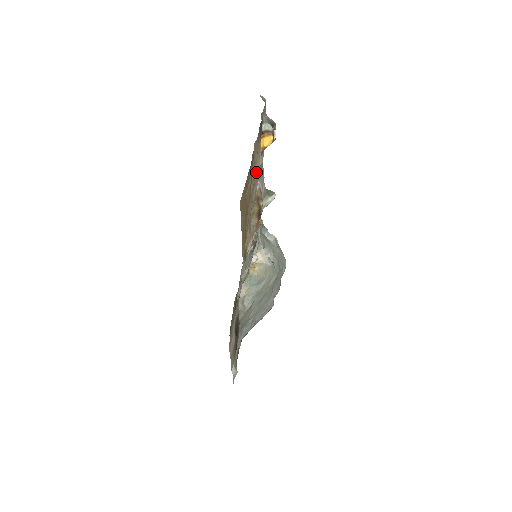
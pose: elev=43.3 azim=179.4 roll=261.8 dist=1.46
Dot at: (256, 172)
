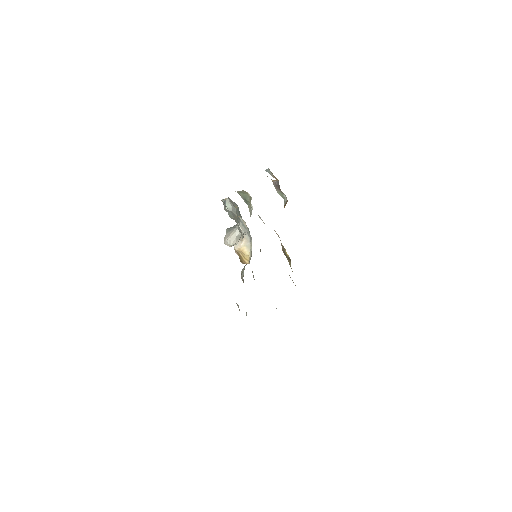
Dot at: occluded
